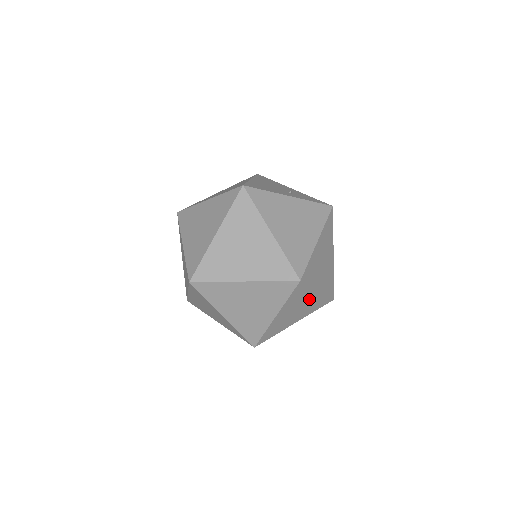
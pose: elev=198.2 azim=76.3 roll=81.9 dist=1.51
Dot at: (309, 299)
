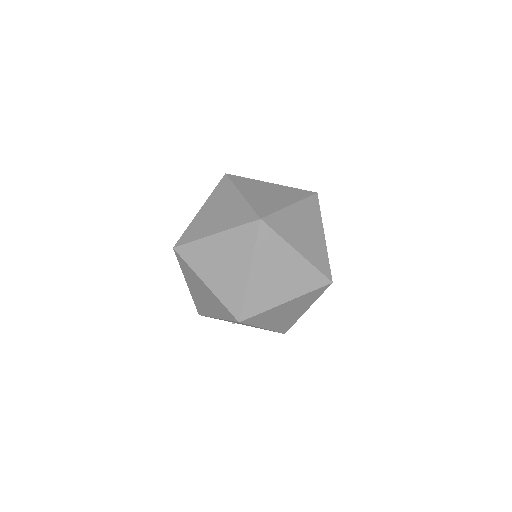
Dot at: (289, 262)
